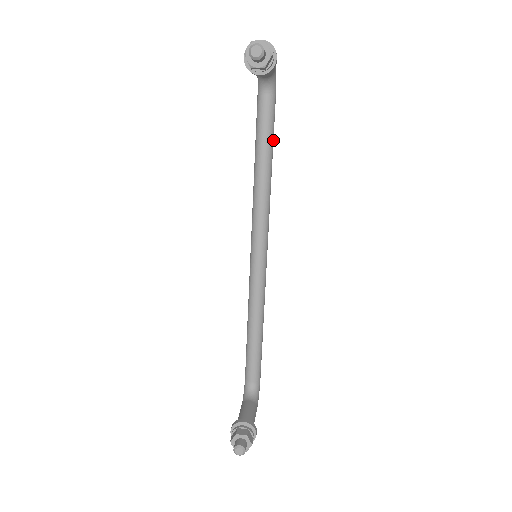
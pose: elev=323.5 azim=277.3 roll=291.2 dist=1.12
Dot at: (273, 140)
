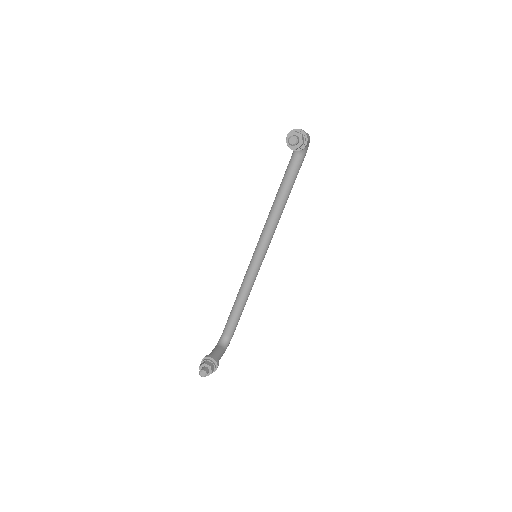
Dot at: occluded
